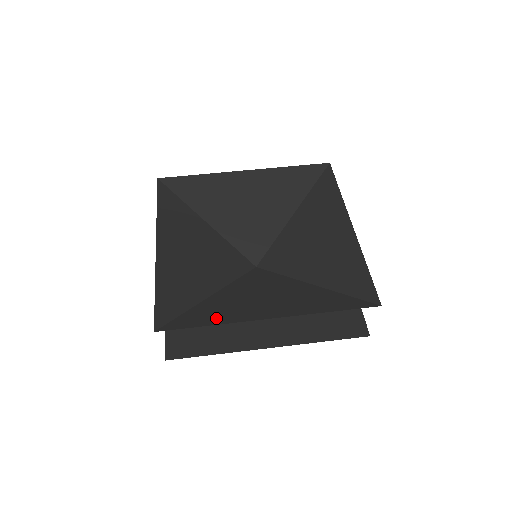
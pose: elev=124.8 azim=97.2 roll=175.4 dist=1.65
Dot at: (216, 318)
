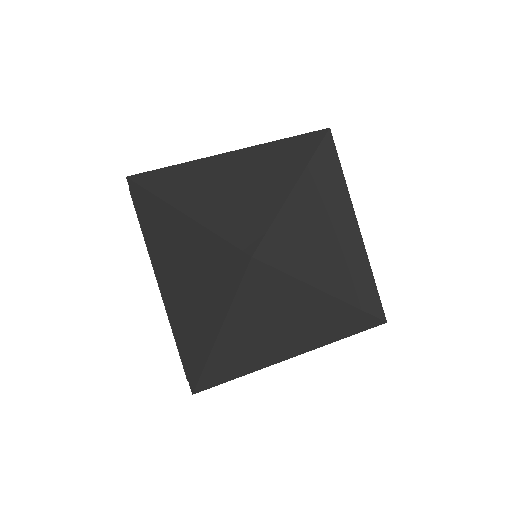
Dot at: (245, 362)
